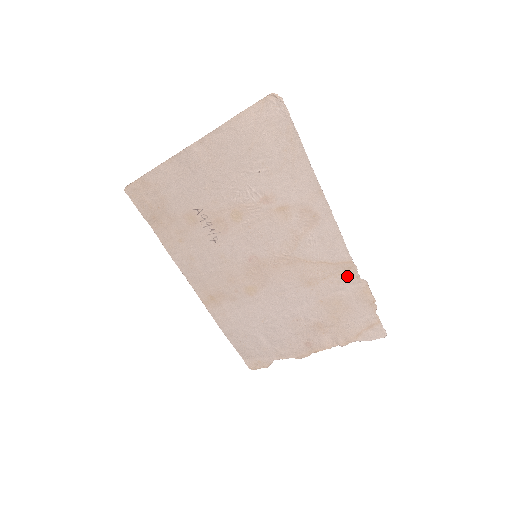
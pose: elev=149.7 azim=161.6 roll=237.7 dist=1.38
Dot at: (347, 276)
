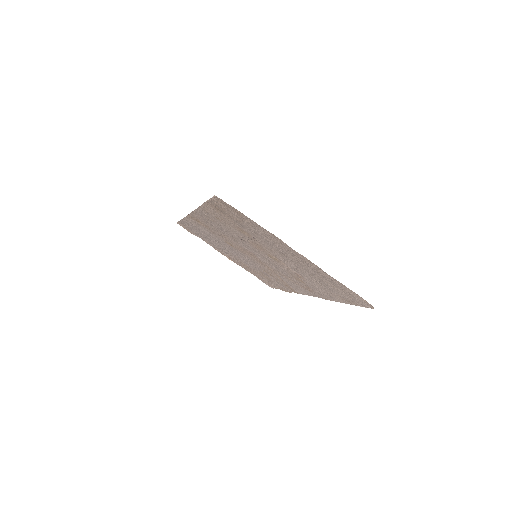
Dot at: (288, 288)
